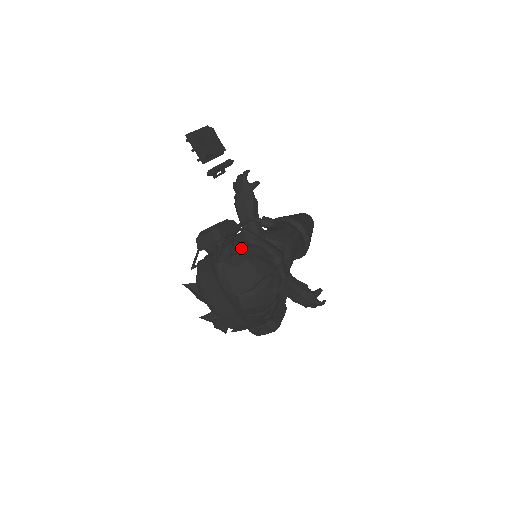
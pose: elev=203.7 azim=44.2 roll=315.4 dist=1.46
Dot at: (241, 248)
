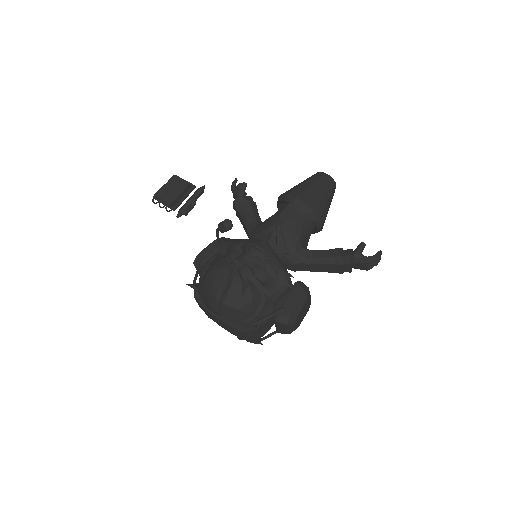
Dot at: occluded
